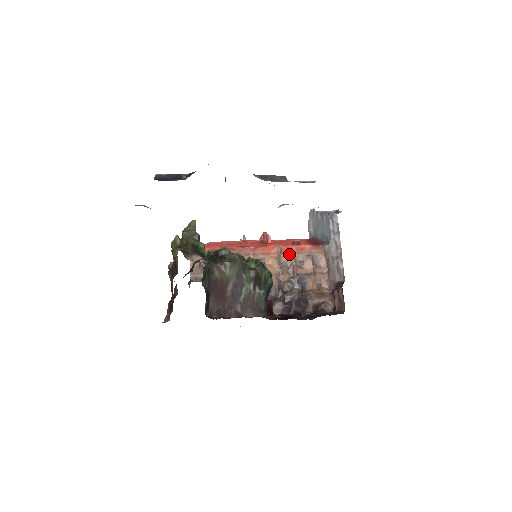
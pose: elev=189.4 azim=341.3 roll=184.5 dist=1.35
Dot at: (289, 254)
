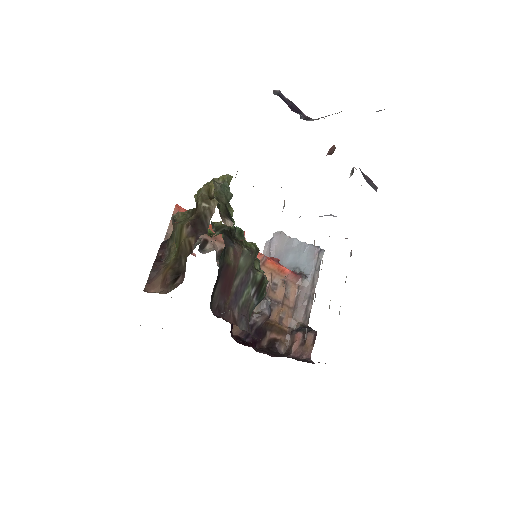
Dot at: (269, 270)
